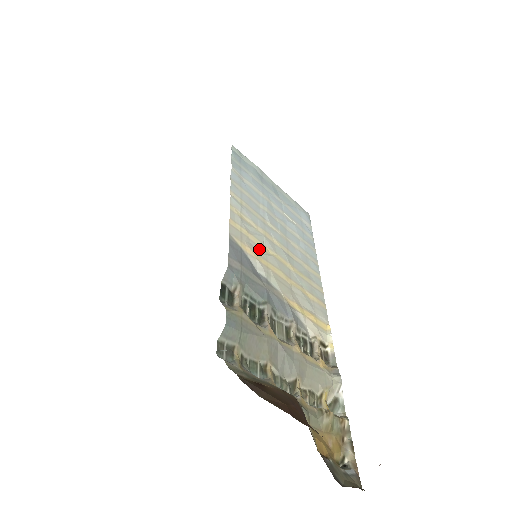
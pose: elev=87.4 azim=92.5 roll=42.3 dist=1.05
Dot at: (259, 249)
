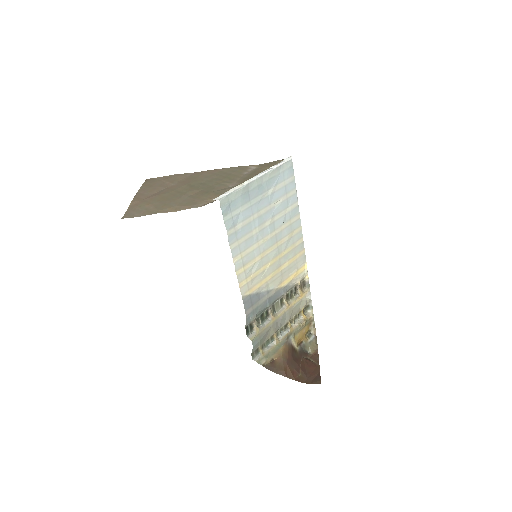
Dot at: (259, 276)
